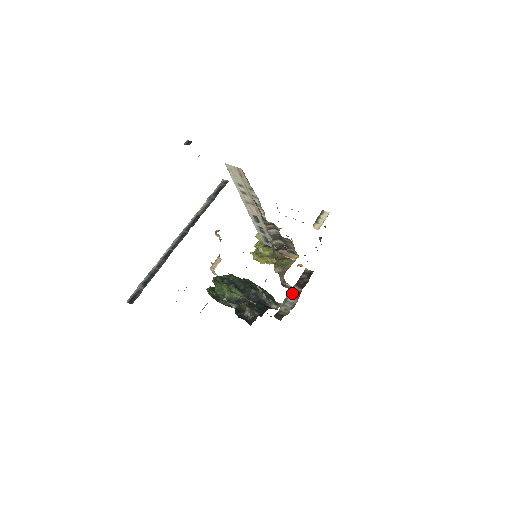
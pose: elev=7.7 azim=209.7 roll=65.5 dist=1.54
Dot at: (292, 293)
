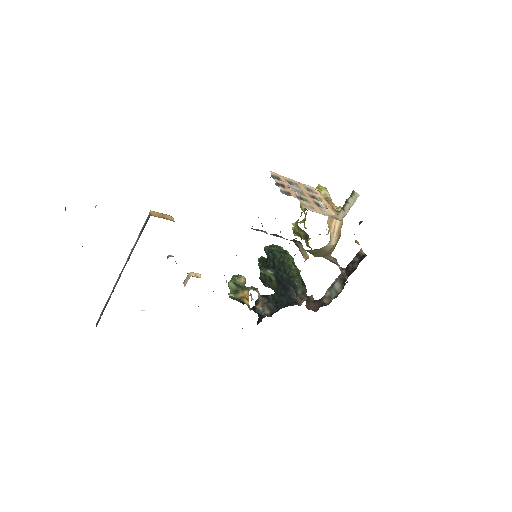
Dot at: (339, 278)
